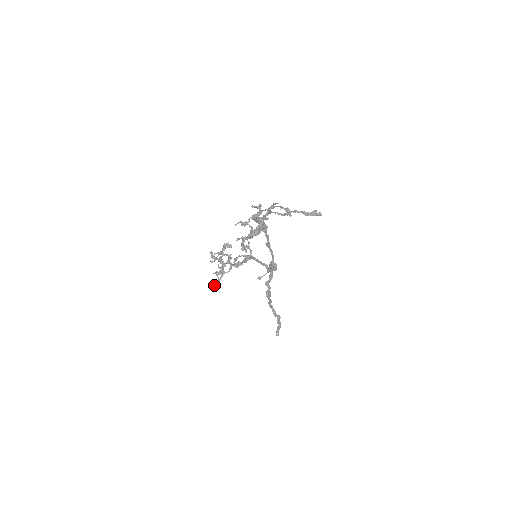
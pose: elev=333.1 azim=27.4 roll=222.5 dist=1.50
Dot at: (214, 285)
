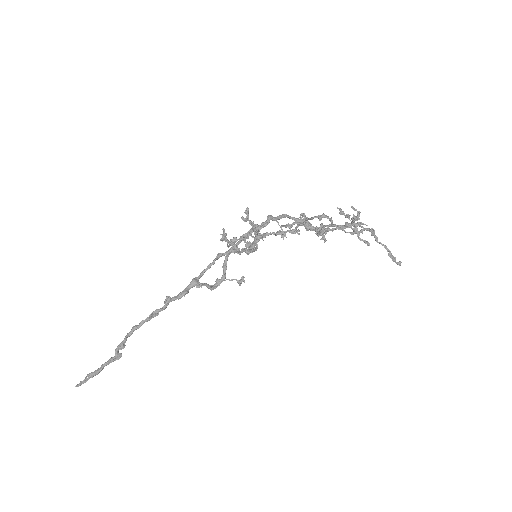
Dot at: (248, 246)
